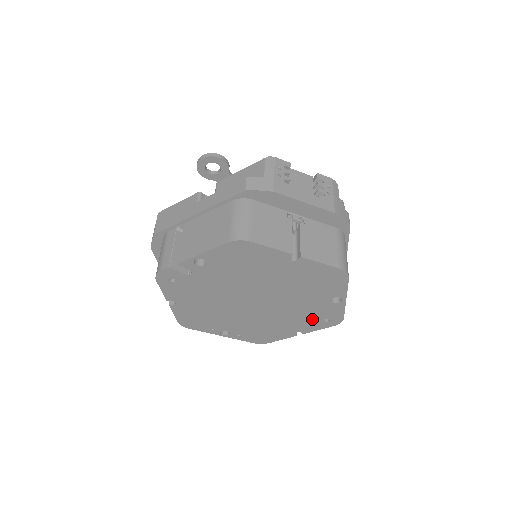
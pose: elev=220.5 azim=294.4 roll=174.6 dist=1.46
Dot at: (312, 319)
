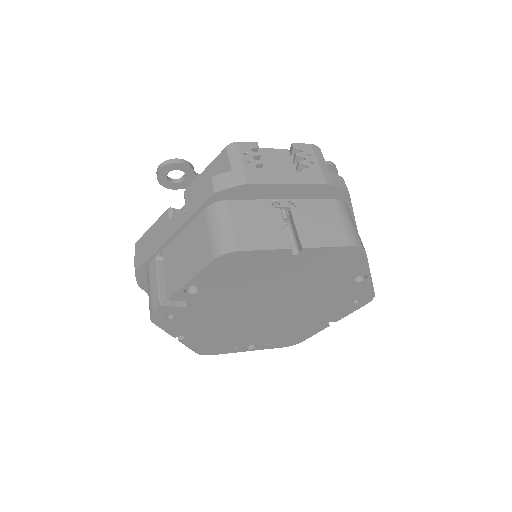
Dot at: (340, 305)
